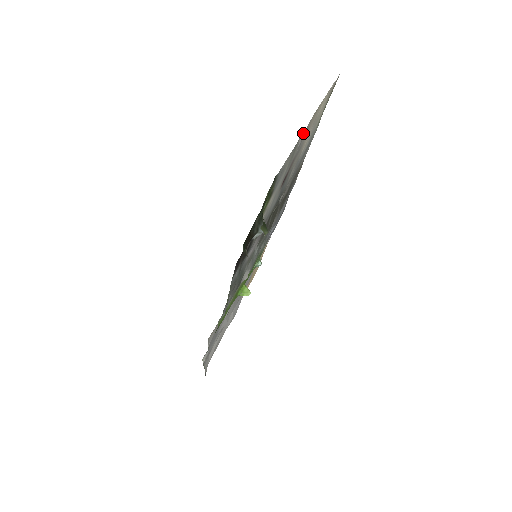
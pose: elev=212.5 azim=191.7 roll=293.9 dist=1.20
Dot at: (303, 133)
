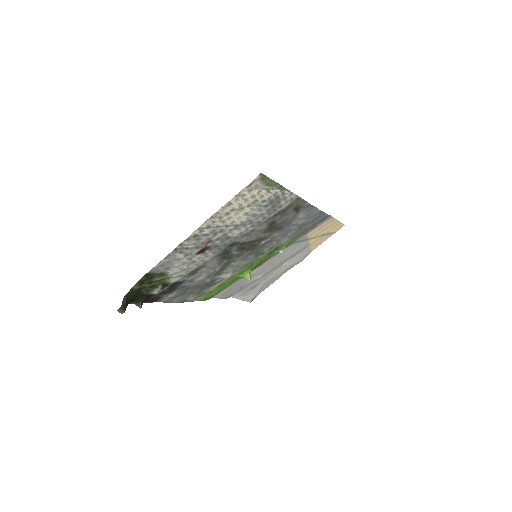
Dot at: (186, 239)
